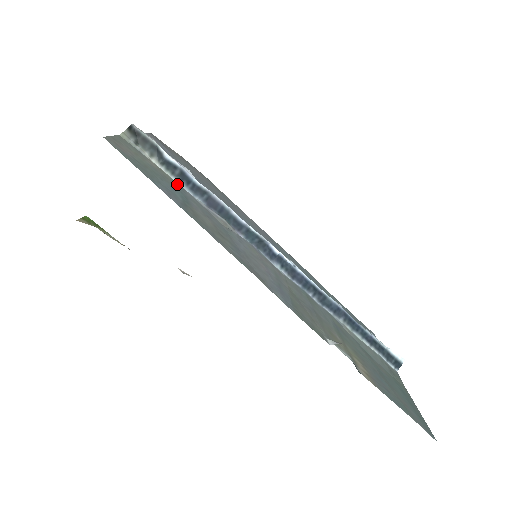
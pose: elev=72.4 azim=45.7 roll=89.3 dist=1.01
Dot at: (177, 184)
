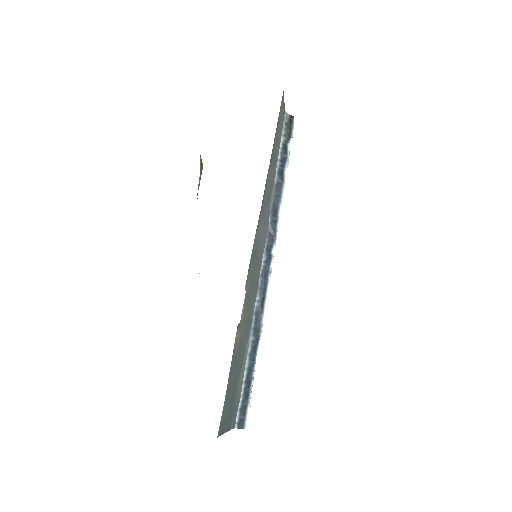
Dot at: (278, 157)
